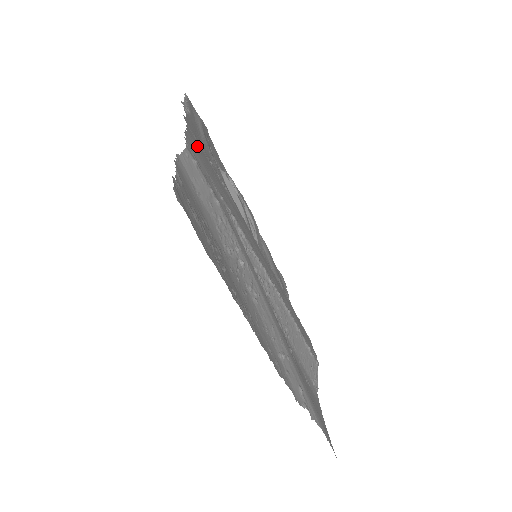
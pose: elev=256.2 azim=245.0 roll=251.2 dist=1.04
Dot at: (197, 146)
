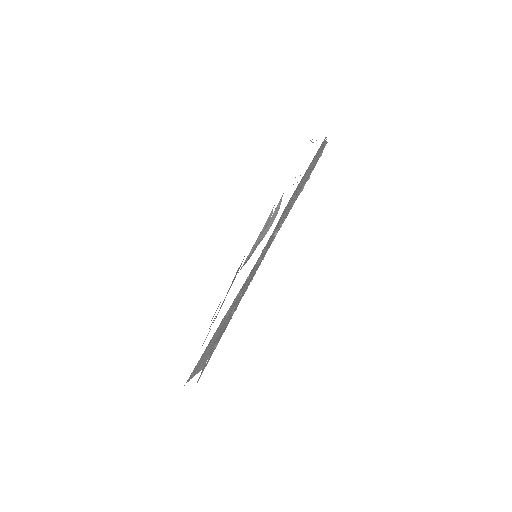
Dot at: occluded
